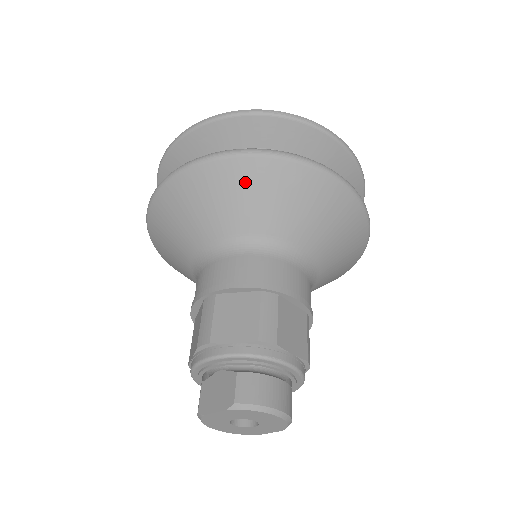
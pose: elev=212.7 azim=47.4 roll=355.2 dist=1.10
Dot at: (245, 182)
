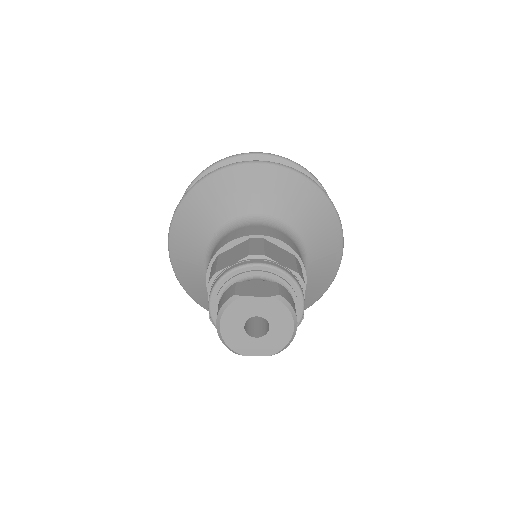
Dot at: (304, 195)
